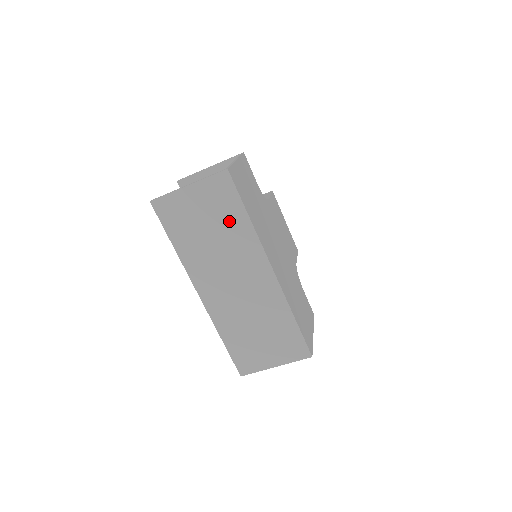
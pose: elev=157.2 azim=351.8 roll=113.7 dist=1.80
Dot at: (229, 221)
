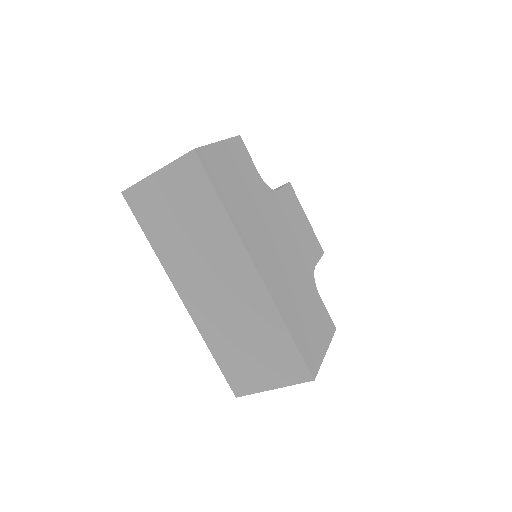
Dot at: (203, 212)
